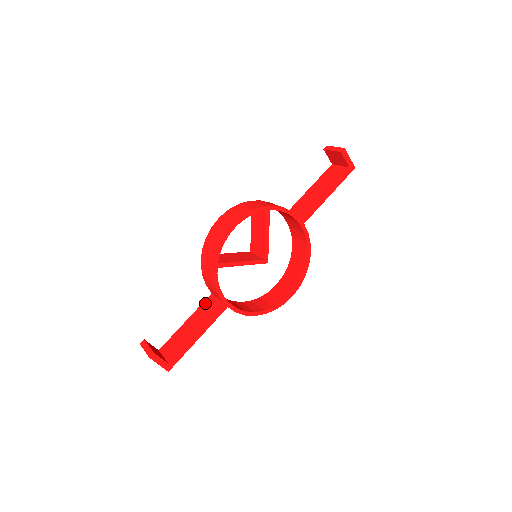
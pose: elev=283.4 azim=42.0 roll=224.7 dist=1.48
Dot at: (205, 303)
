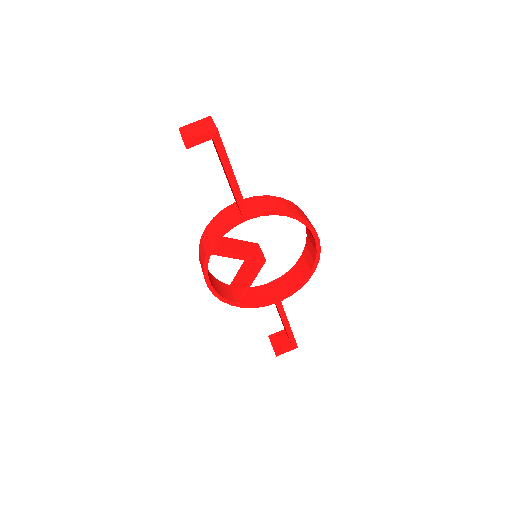
Dot at: occluded
